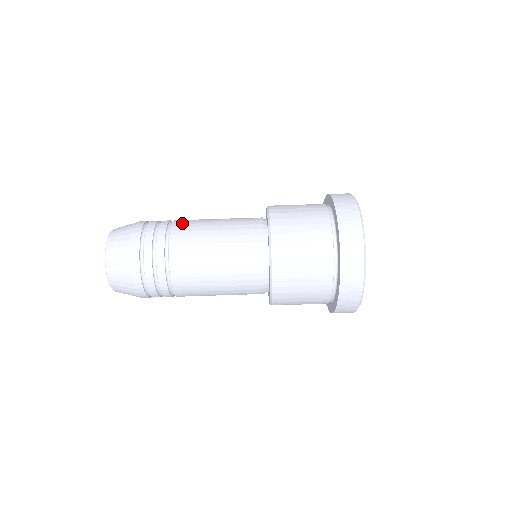
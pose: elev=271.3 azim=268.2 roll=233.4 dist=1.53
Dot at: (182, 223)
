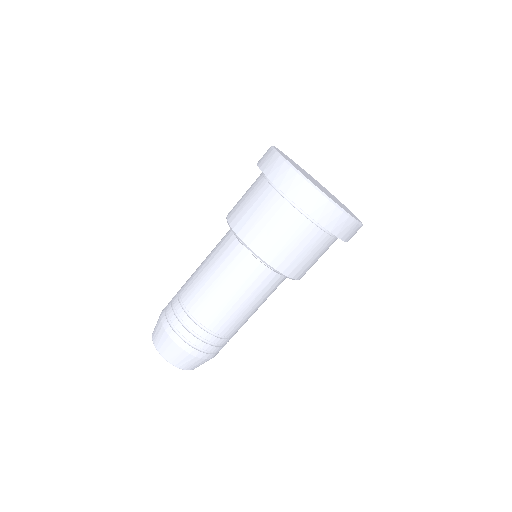
Dot at: (188, 295)
